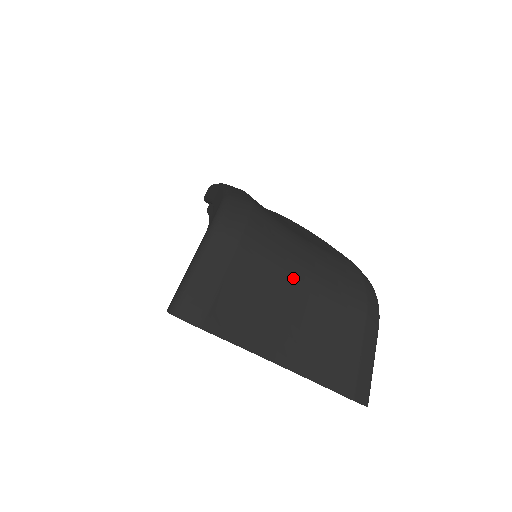
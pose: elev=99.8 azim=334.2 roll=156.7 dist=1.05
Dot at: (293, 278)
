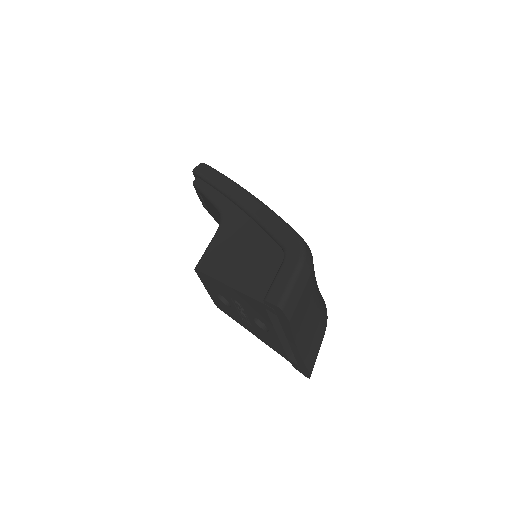
Dot at: (314, 301)
